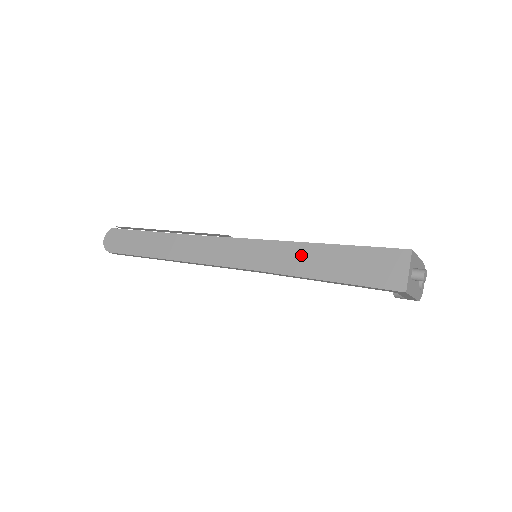
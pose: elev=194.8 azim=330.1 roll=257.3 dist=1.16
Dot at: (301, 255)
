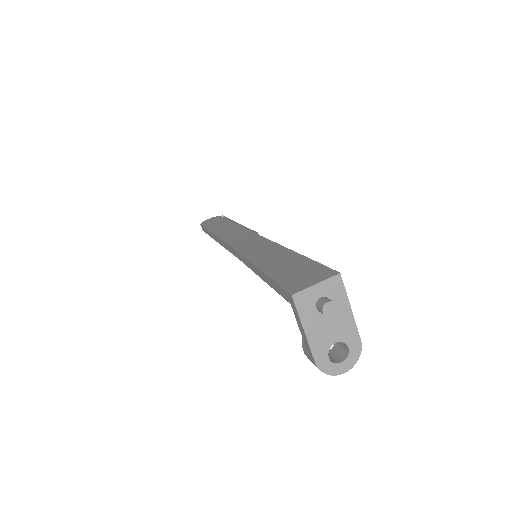
Dot at: (273, 253)
